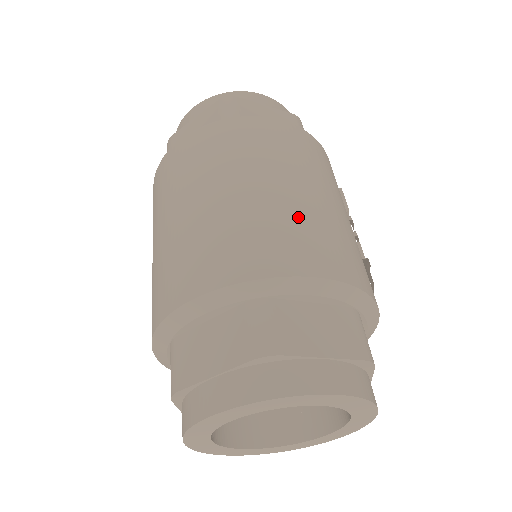
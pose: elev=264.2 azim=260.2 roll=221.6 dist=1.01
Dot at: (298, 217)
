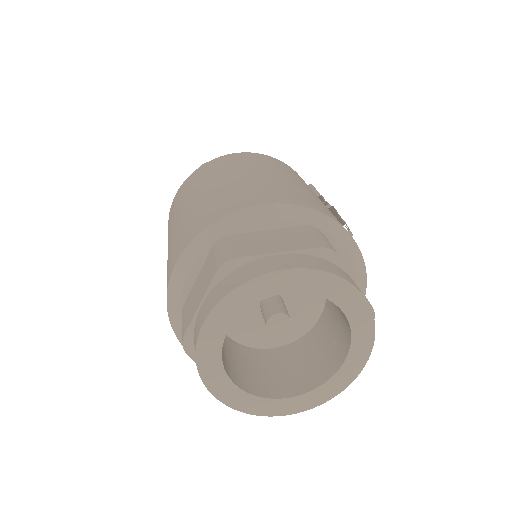
Dot at: (245, 185)
